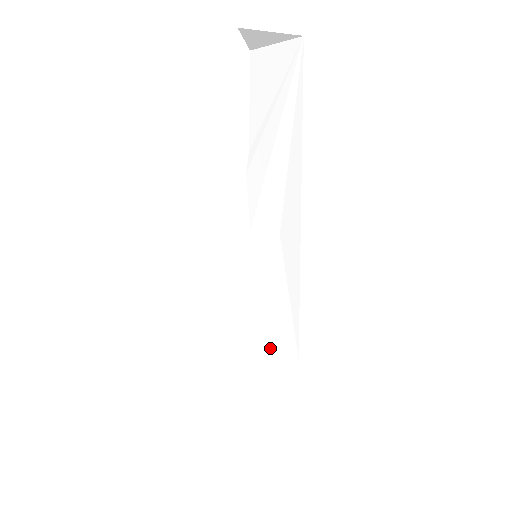
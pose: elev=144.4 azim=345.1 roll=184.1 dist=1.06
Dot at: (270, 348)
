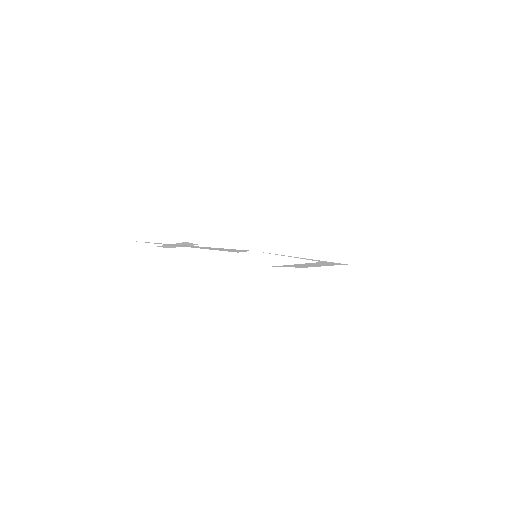
Dot at: (326, 264)
